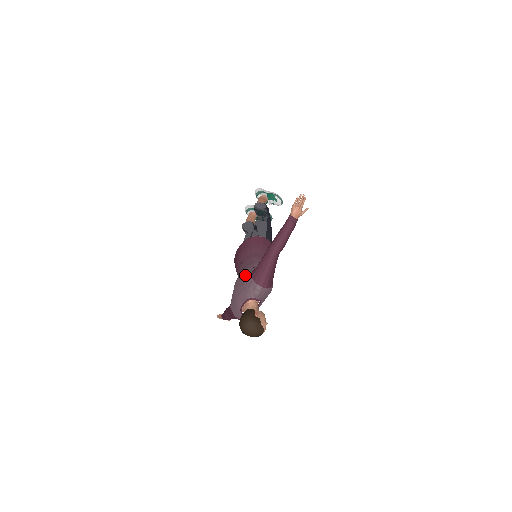
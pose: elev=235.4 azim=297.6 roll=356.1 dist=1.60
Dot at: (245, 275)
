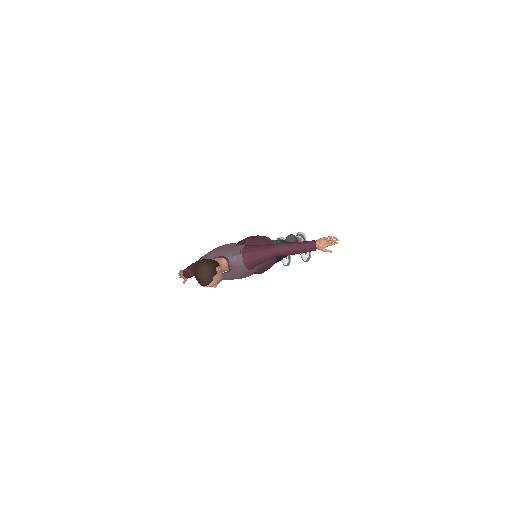
Dot at: (239, 244)
